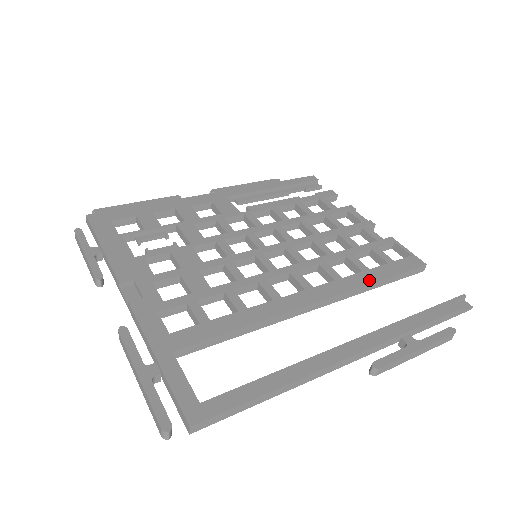
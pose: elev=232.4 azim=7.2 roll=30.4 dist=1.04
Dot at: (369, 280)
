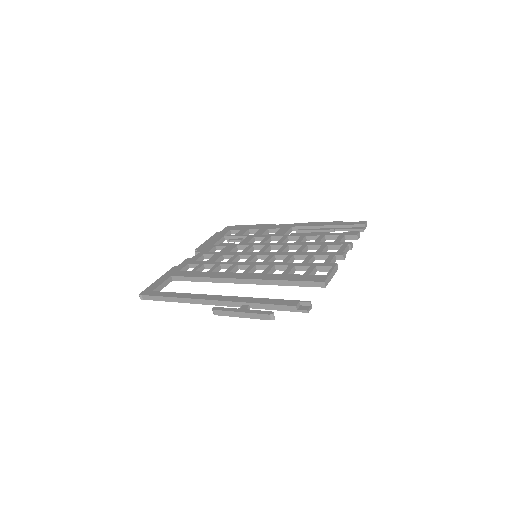
Dot at: (276, 278)
